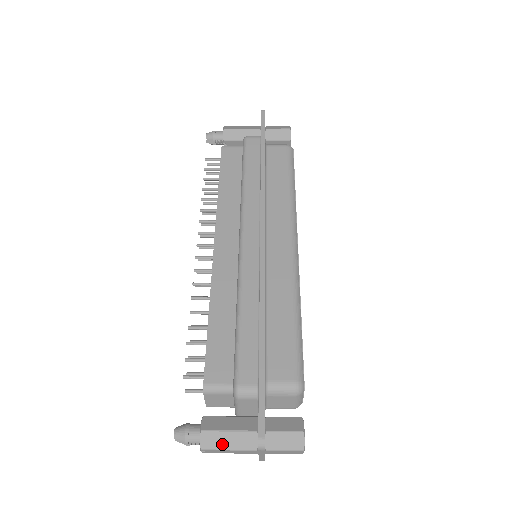
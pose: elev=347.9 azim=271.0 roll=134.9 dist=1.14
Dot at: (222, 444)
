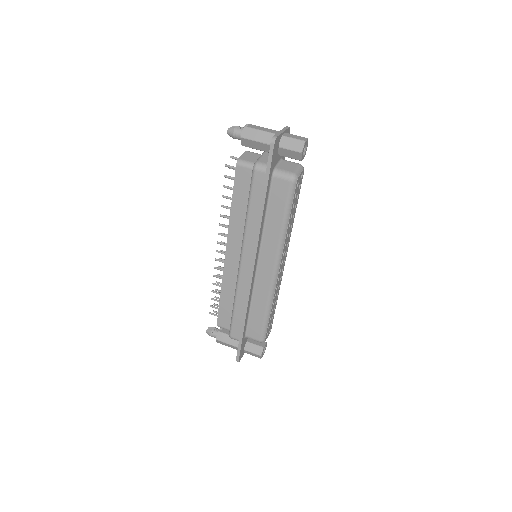
Dot at: (226, 345)
